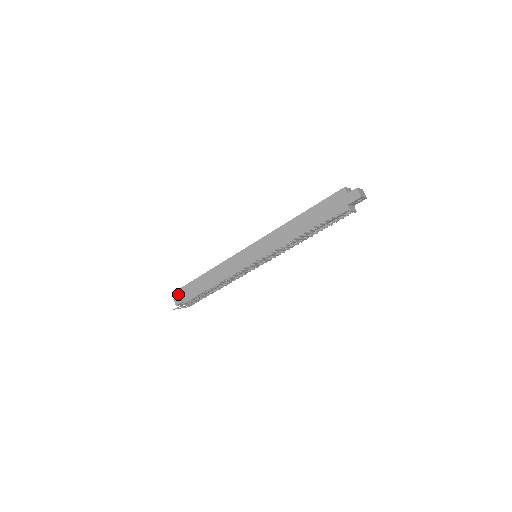
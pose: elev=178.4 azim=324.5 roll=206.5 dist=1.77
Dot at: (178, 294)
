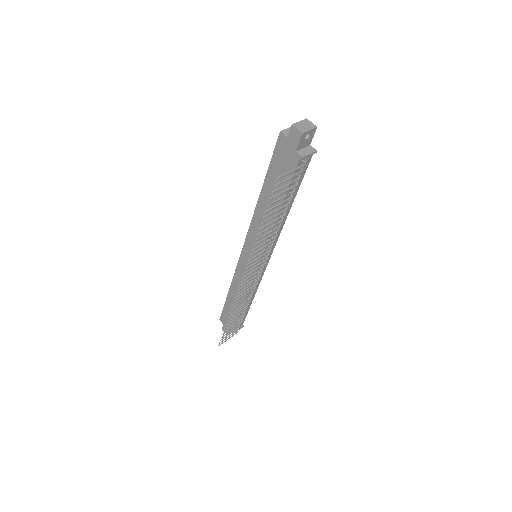
Dot at: (222, 323)
